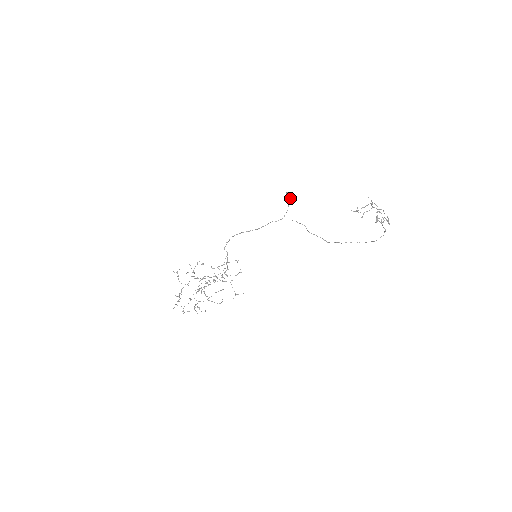
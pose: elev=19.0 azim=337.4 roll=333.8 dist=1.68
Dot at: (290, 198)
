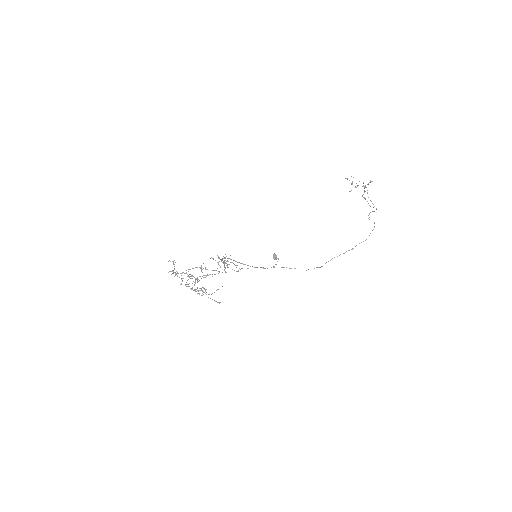
Dot at: occluded
